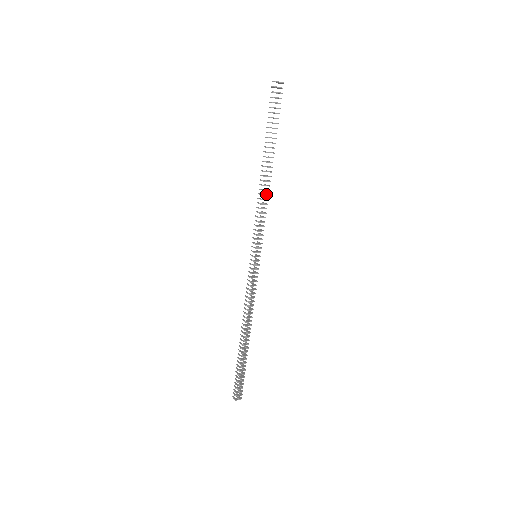
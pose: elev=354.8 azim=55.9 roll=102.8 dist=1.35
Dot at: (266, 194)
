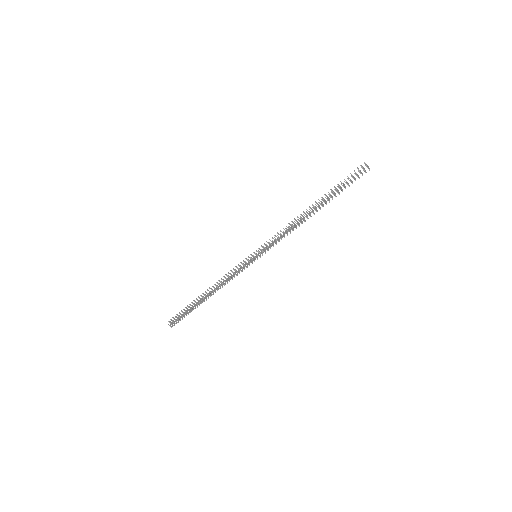
Dot at: (295, 224)
